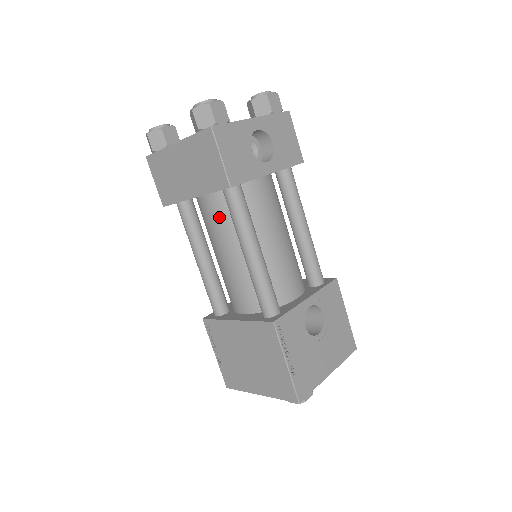
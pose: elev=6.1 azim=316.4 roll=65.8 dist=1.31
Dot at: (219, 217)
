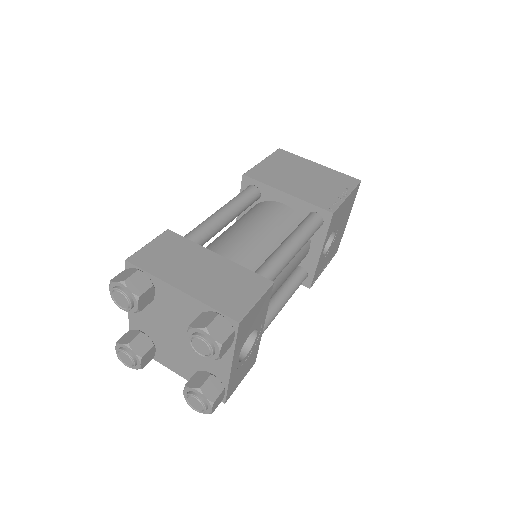
Dot at: occluded
